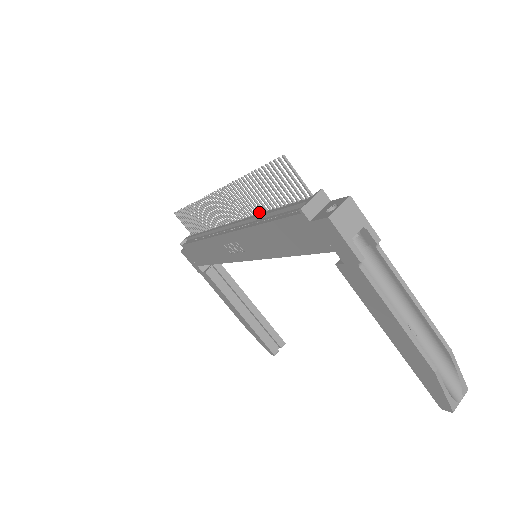
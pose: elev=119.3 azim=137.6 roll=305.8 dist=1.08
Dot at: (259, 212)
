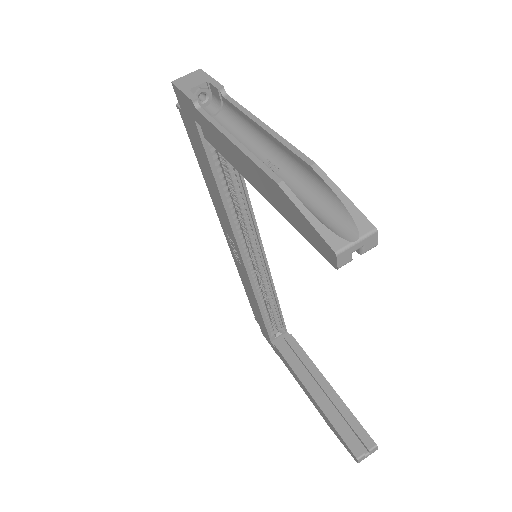
Dot at: occluded
